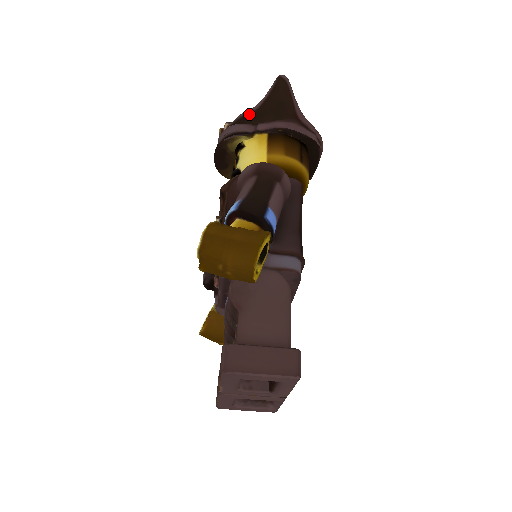
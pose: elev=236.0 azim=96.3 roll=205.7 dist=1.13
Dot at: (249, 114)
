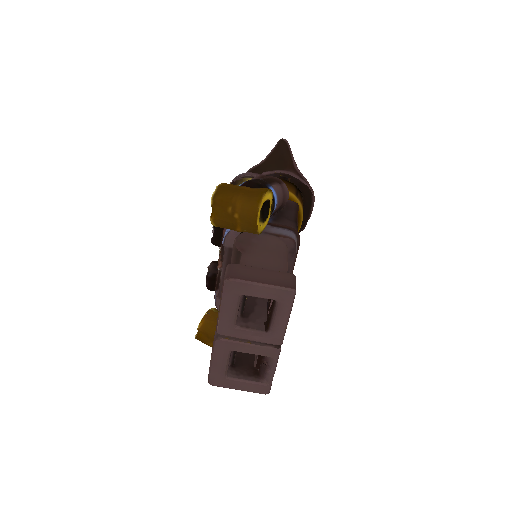
Dot at: (256, 168)
